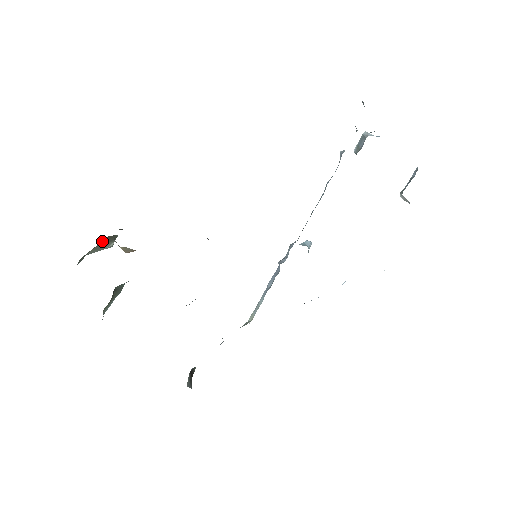
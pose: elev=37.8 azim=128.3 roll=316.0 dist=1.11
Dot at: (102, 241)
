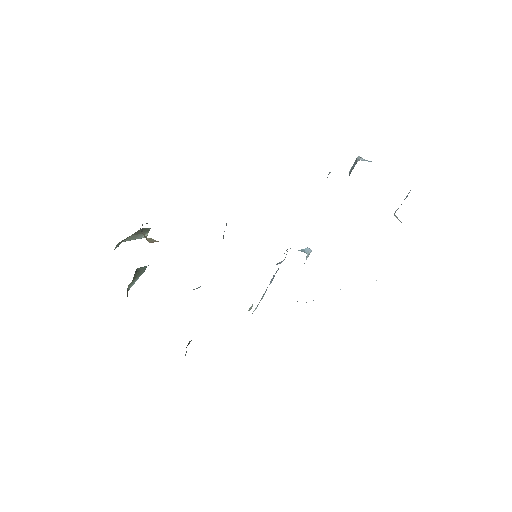
Dot at: (136, 232)
